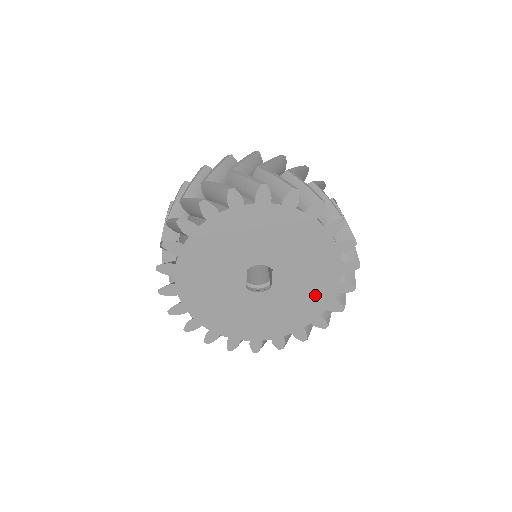
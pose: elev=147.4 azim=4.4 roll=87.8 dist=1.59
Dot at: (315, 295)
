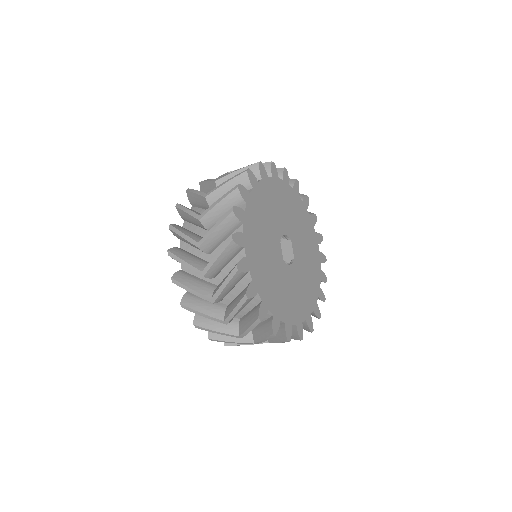
Dot at: (313, 266)
